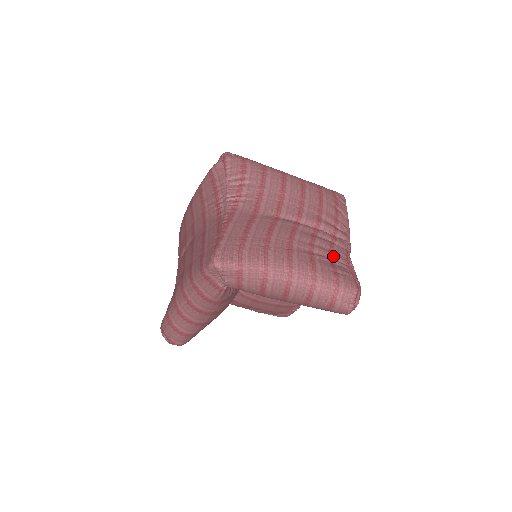
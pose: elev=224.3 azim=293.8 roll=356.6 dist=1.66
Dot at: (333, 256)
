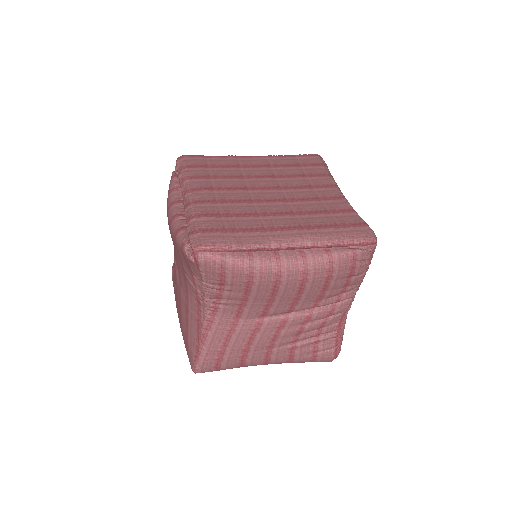
Dot at: (321, 334)
